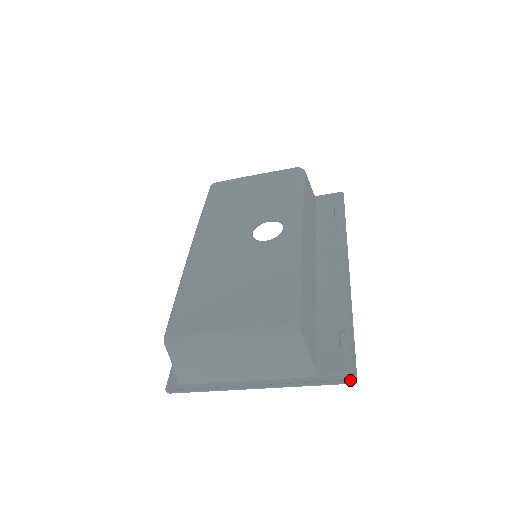
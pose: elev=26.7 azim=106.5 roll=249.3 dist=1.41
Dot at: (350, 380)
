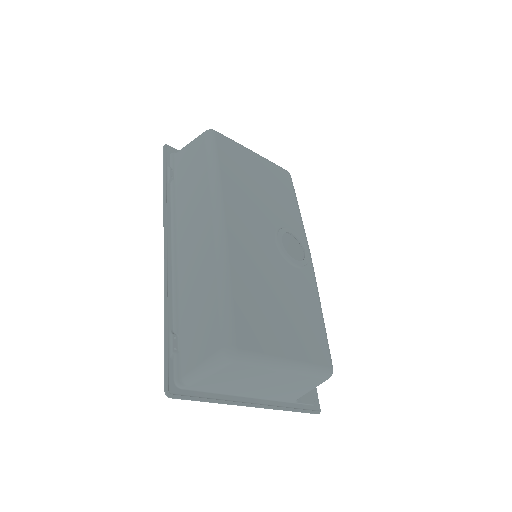
Dot at: (317, 411)
